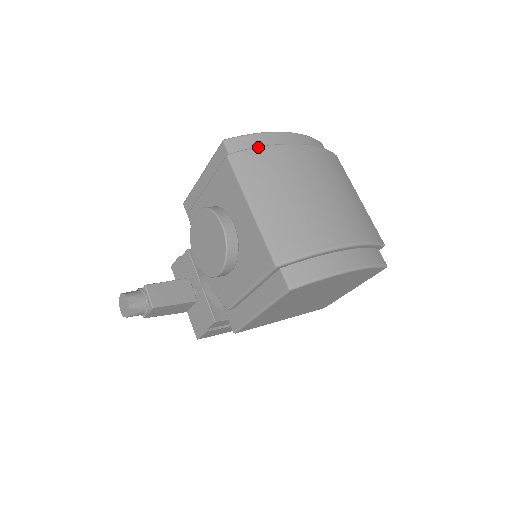
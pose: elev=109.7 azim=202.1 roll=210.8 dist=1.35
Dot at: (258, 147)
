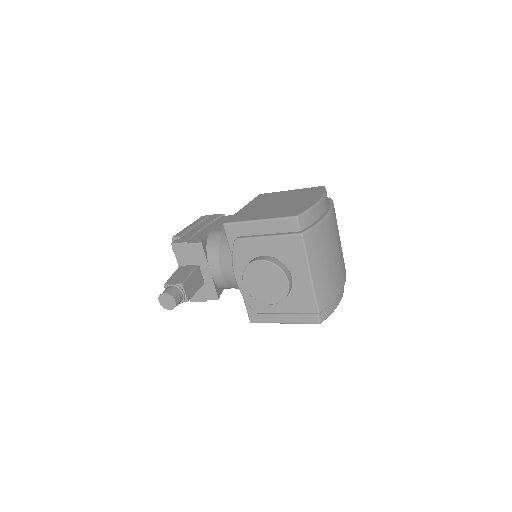
Dot at: (317, 225)
